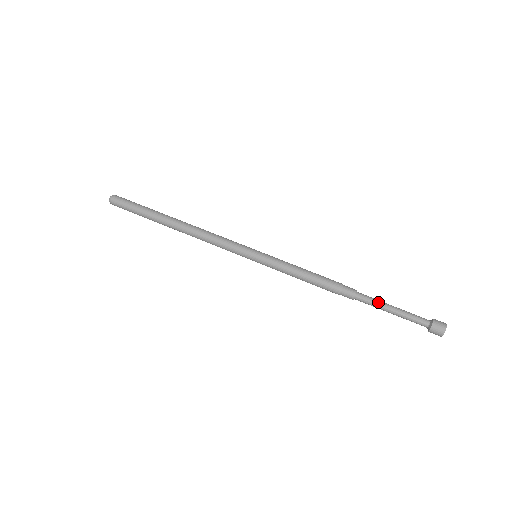
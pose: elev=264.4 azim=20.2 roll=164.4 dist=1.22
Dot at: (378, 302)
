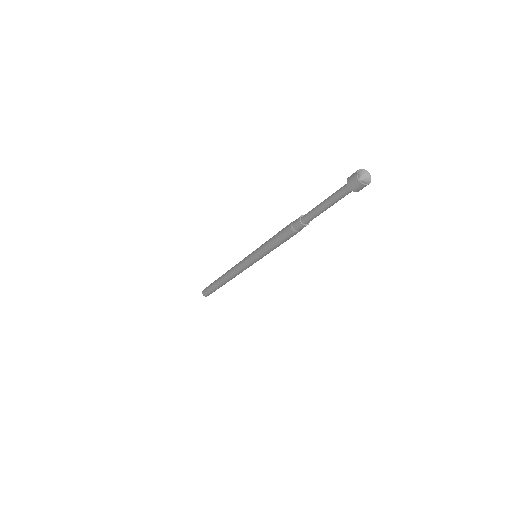
Dot at: (316, 207)
